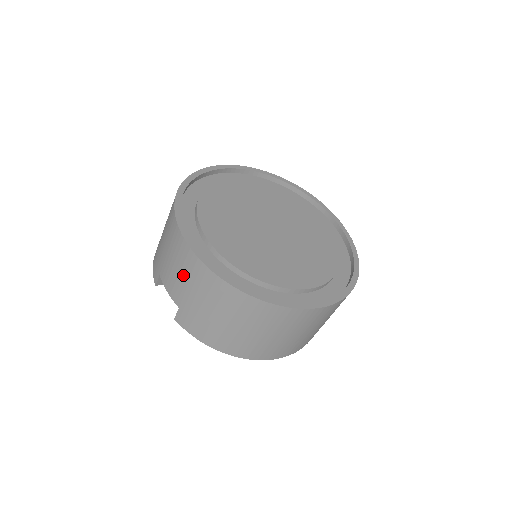
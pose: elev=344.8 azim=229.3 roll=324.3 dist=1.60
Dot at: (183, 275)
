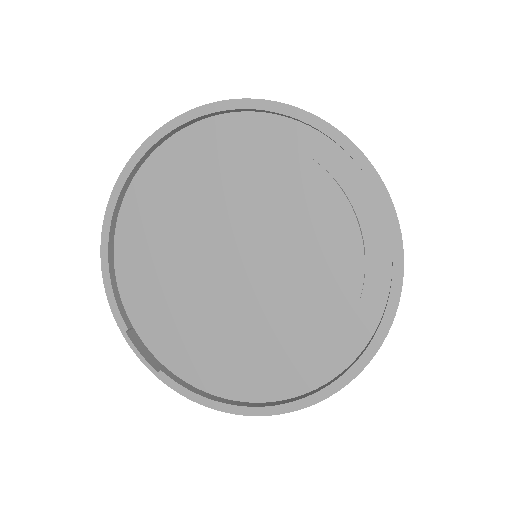
Dot at: occluded
